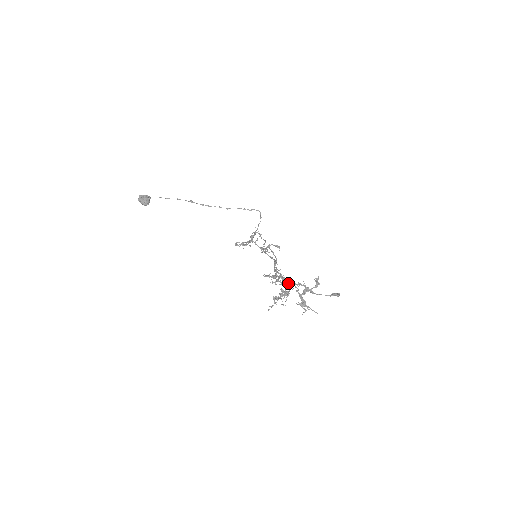
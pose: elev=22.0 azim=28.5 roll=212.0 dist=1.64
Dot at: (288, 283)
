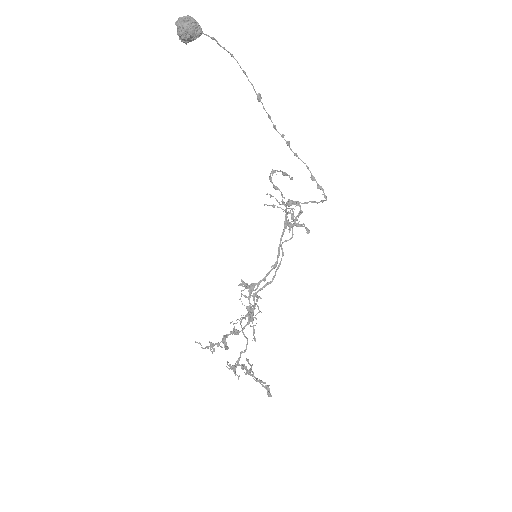
Dot at: (250, 321)
